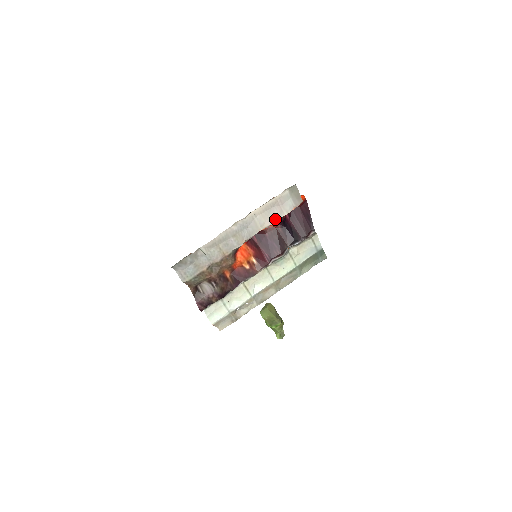
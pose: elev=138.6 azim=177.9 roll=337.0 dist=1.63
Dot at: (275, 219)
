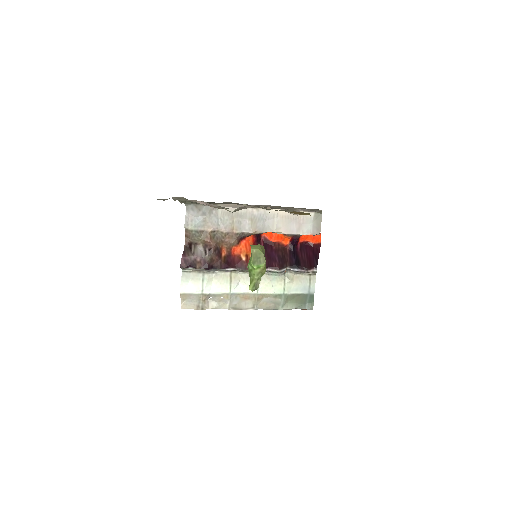
Dot at: (291, 231)
